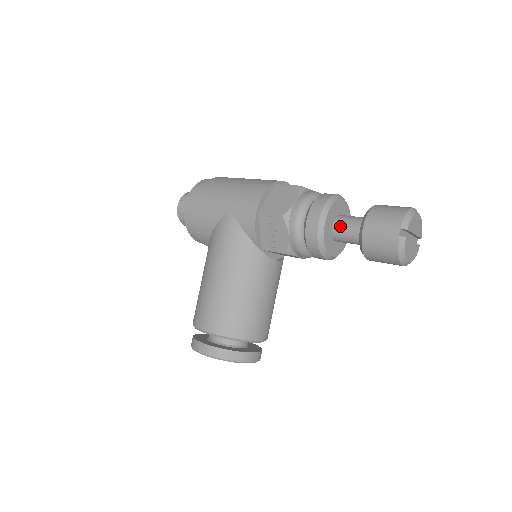
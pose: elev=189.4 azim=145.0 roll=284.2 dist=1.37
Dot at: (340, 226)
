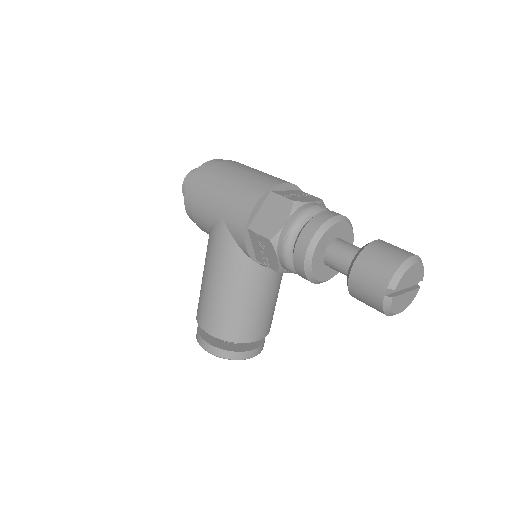
Dot at: (332, 257)
